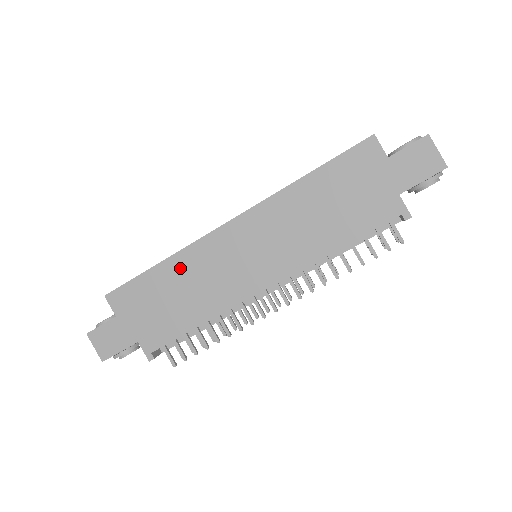
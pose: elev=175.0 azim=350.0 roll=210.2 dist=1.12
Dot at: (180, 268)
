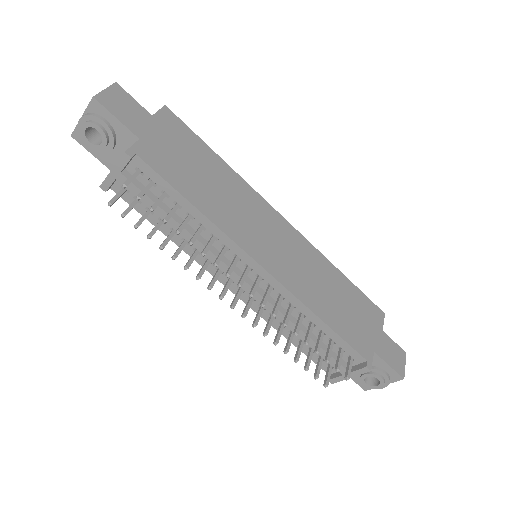
Dot at: (229, 179)
